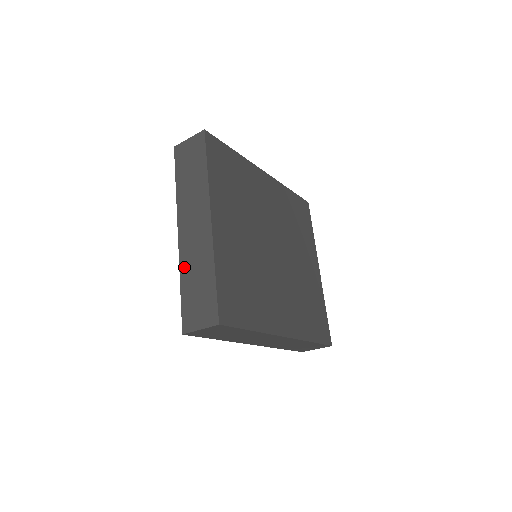
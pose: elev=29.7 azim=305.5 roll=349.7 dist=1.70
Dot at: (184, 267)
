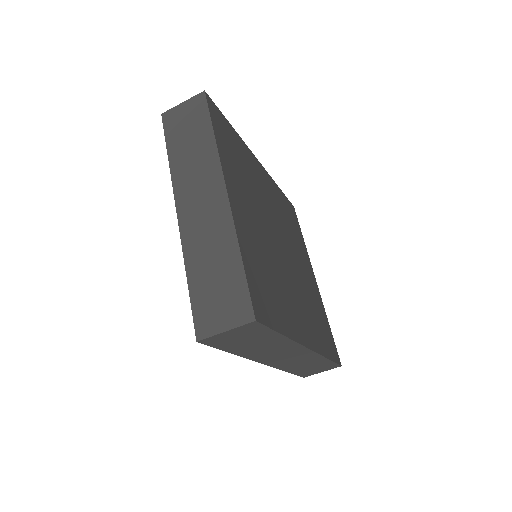
Dot at: (191, 253)
